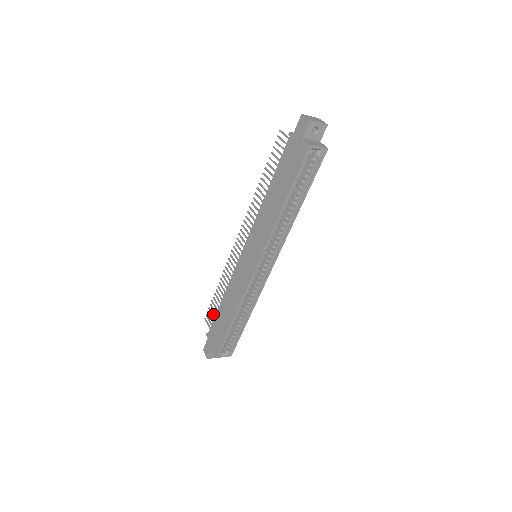
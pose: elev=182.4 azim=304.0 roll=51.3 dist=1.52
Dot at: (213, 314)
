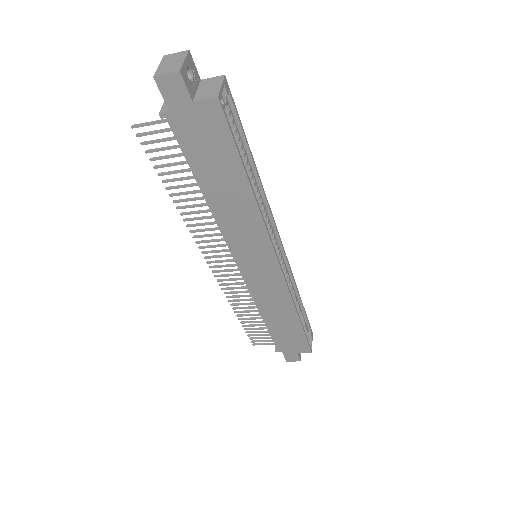
Dot at: (260, 334)
